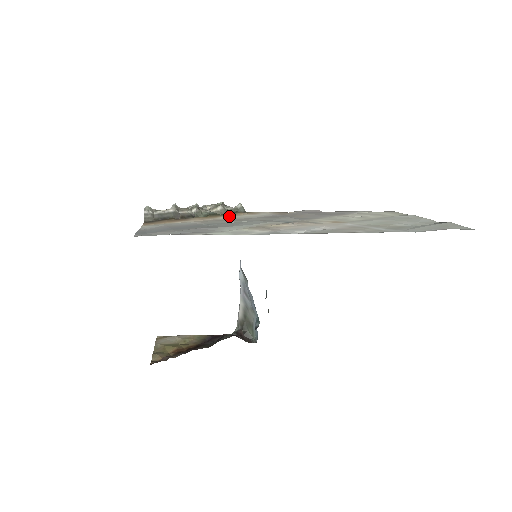
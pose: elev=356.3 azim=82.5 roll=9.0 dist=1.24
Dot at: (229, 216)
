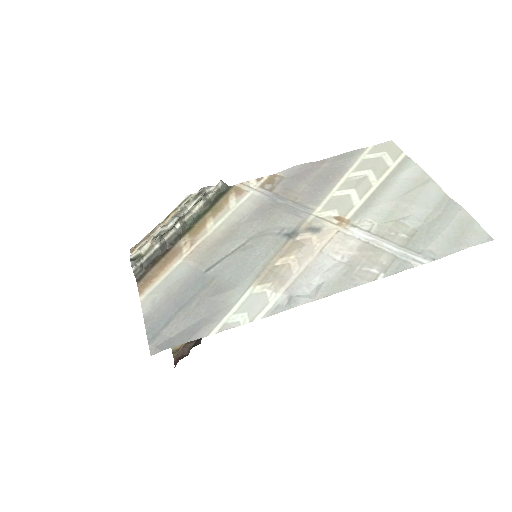
Dot at: (217, 217)
